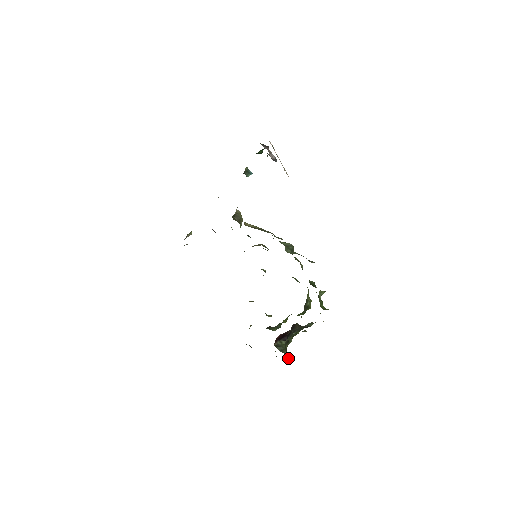
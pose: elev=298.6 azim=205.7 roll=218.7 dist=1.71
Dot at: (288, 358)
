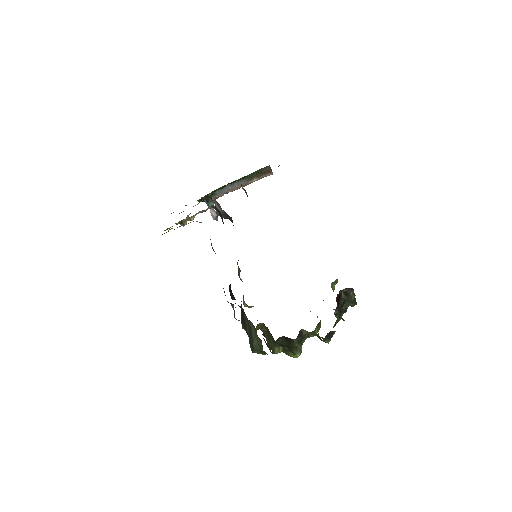
Dot at: occluded
